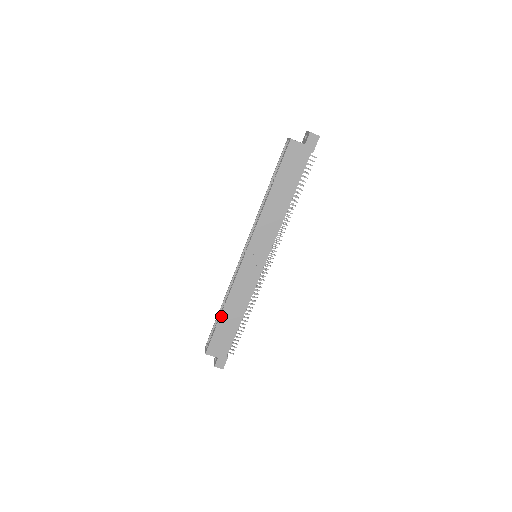
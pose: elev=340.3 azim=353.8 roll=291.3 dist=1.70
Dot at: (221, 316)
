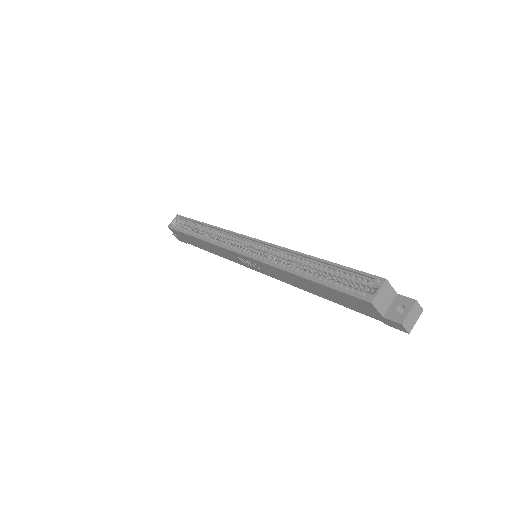
Dot at: (193, 237)
